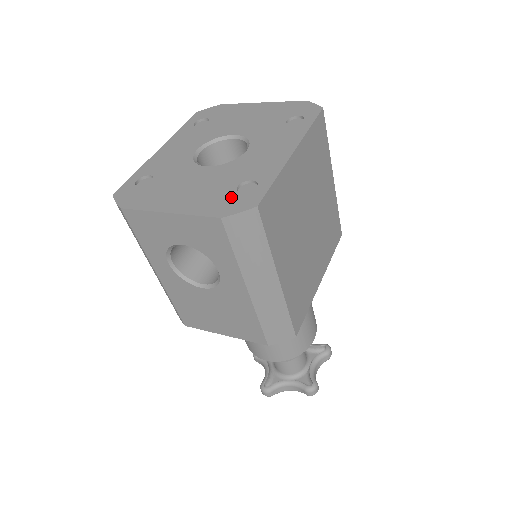
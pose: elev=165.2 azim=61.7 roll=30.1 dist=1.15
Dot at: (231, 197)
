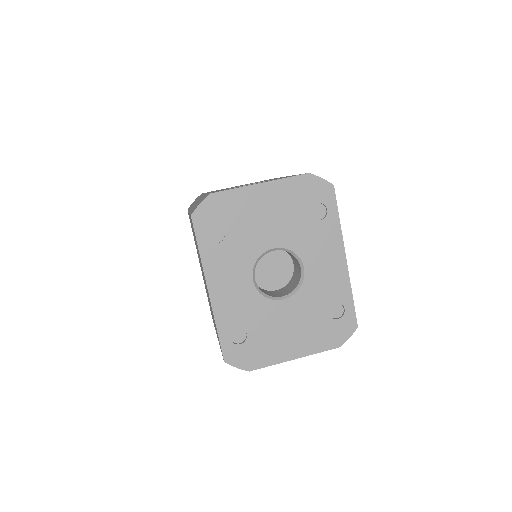
Dot at: (333, 326)
